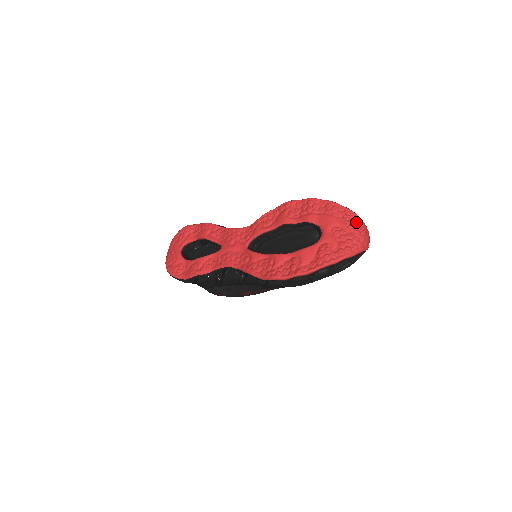
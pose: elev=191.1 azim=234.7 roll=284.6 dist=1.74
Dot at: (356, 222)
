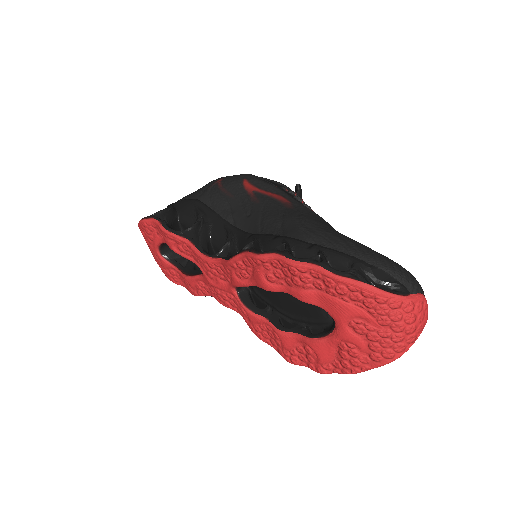
Dot at: (390, 310)
